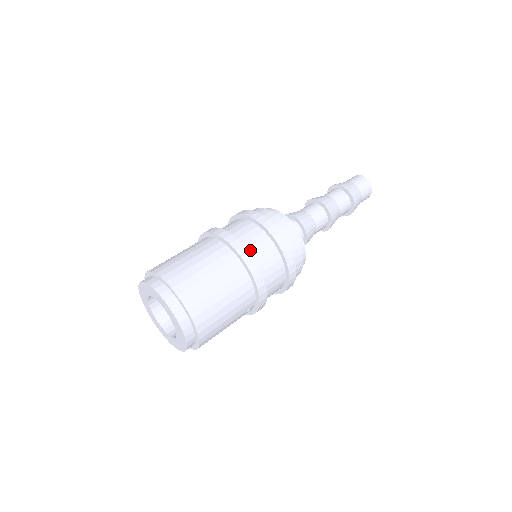
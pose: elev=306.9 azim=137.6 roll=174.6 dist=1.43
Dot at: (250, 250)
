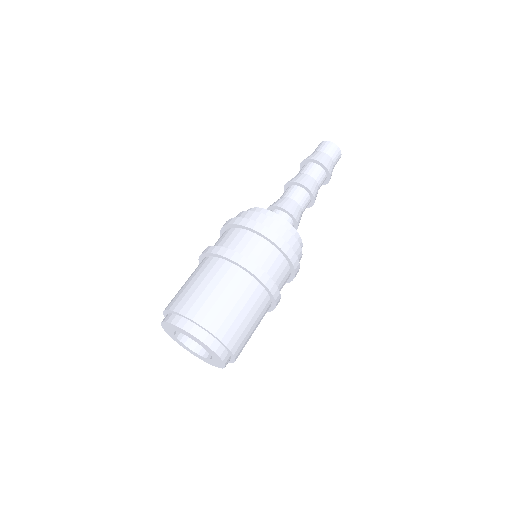
Dot at: (268, 272)
